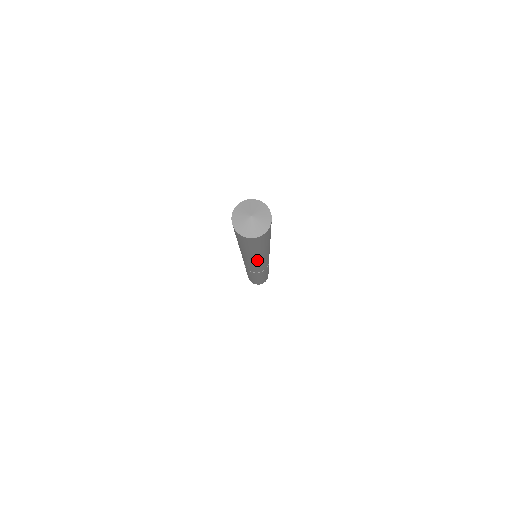
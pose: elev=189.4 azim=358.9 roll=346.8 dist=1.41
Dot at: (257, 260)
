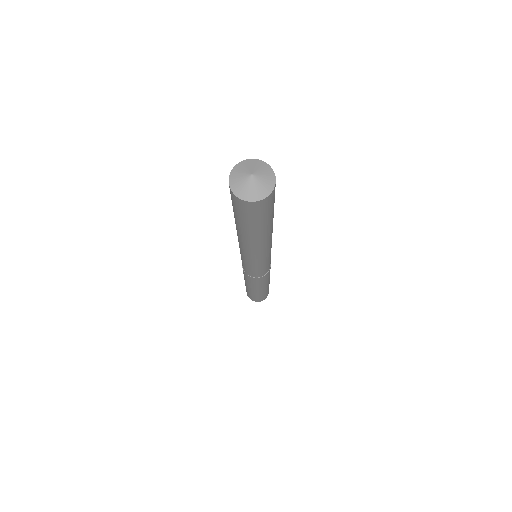
Dot at: (244, 248)
